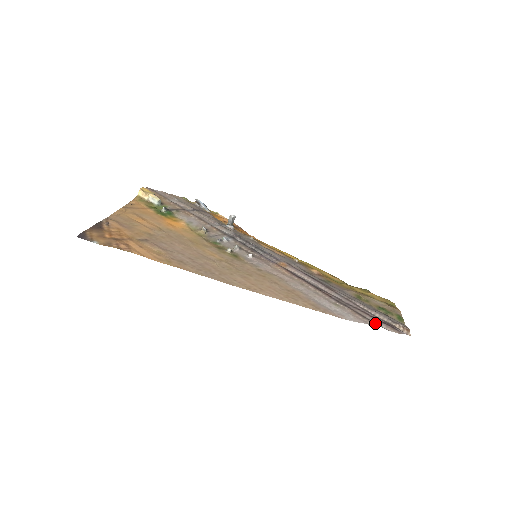
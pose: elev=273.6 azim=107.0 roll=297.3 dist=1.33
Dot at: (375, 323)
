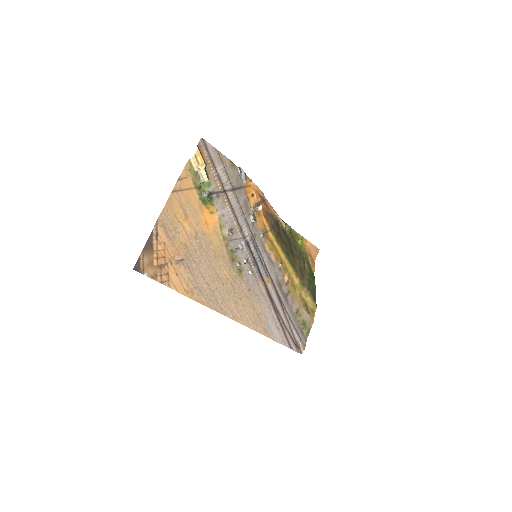
Dot at: (290, 346)
